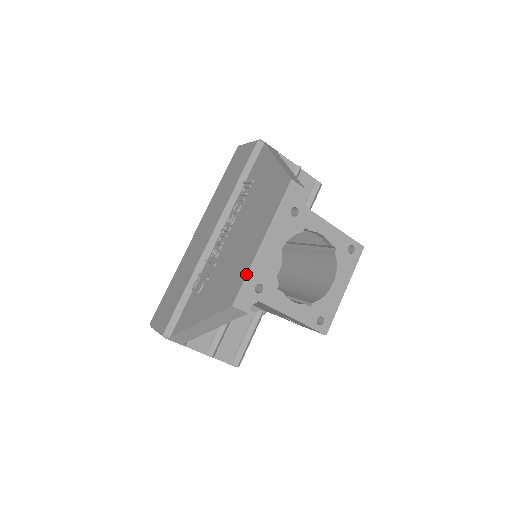
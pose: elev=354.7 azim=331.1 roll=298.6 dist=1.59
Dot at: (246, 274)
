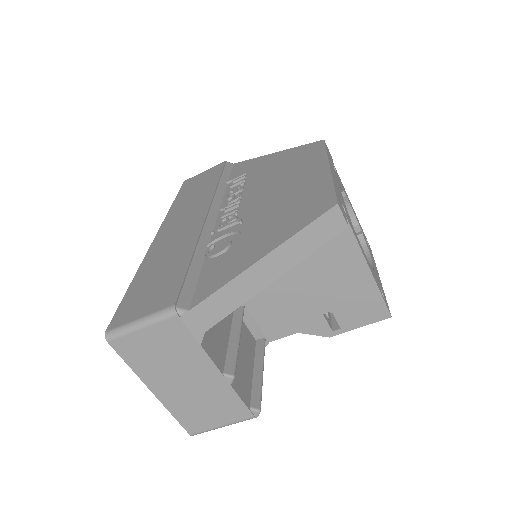
Dot at: (333, 183)
